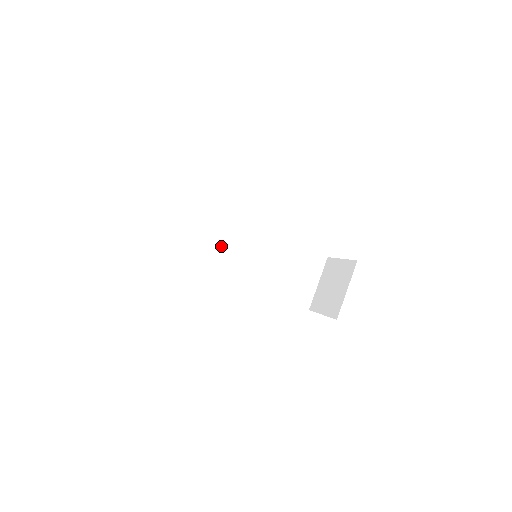
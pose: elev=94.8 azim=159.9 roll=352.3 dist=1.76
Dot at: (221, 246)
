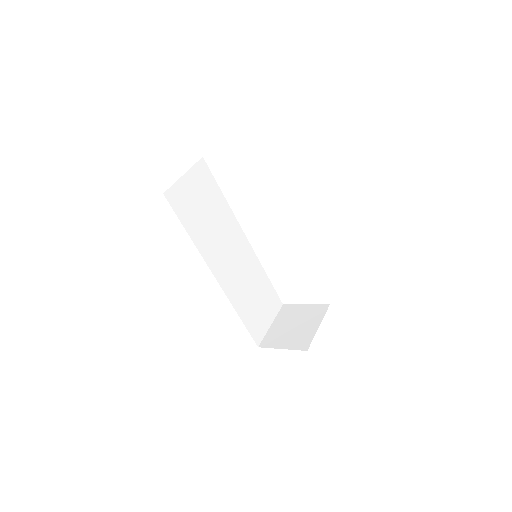
Dot at: (218, 235)
